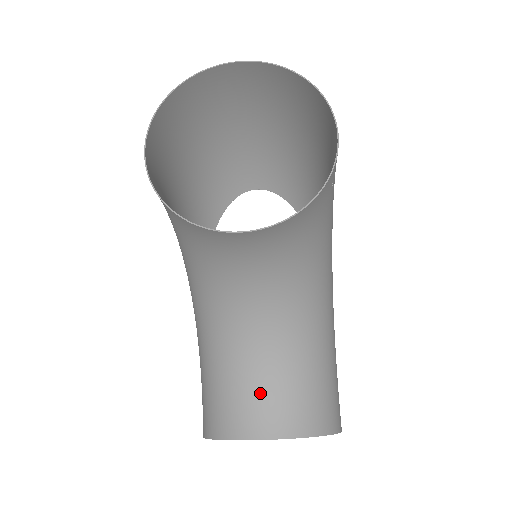
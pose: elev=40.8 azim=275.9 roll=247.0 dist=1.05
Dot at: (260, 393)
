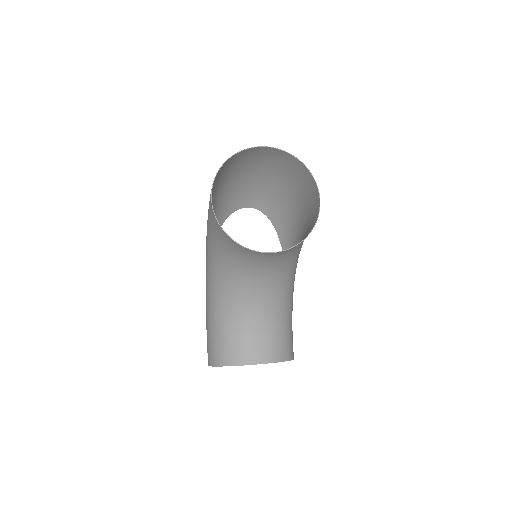
Dot at: (255, 338)
